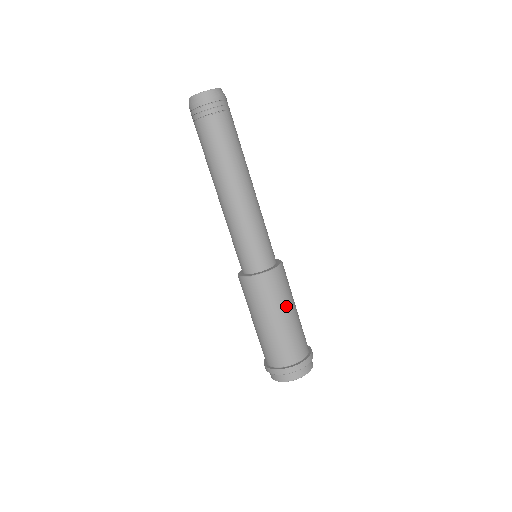
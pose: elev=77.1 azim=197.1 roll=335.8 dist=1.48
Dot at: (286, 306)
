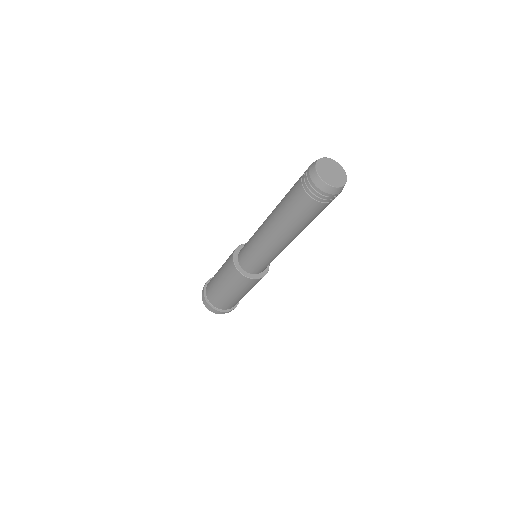
Dot at: occluded
